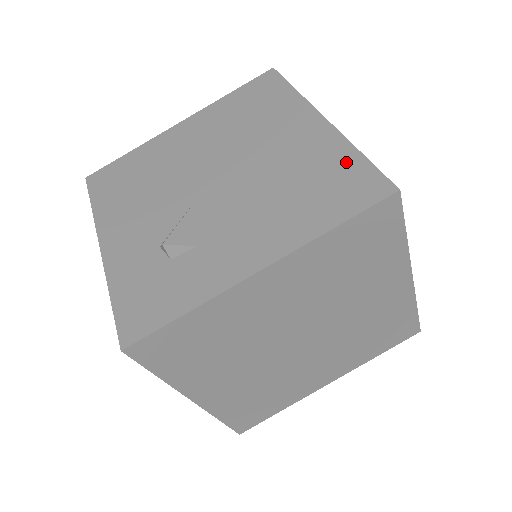
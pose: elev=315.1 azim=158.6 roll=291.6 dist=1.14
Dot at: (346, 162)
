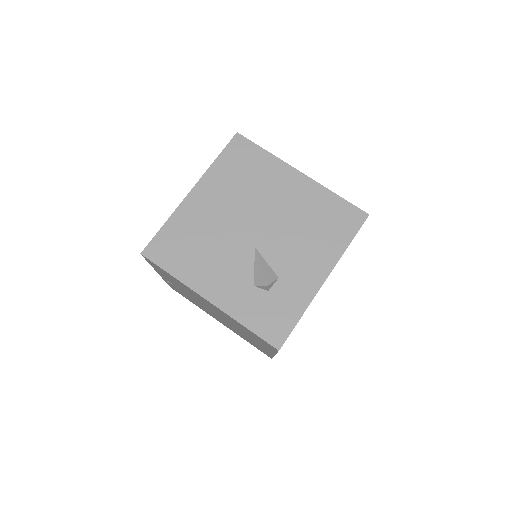
Dot at: (333, 203)
